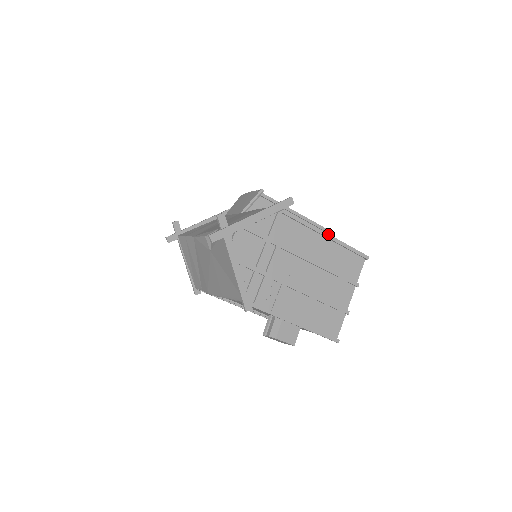
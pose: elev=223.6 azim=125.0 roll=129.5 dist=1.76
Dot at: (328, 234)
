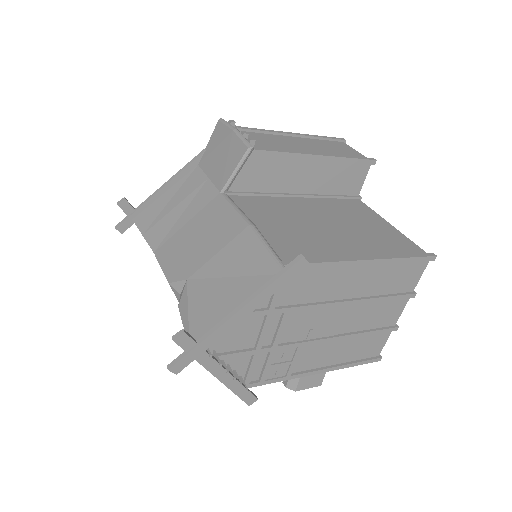
Dot at: (370, 260)
